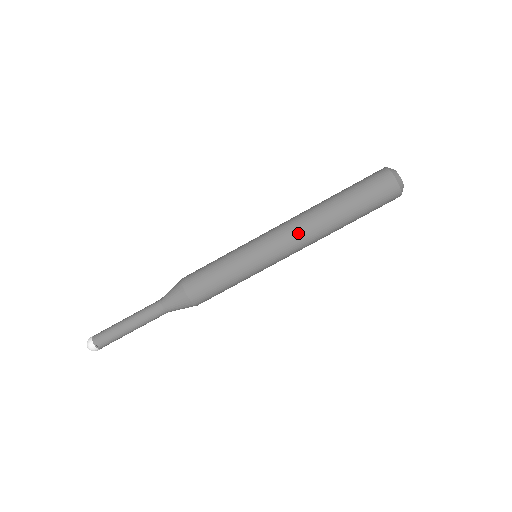
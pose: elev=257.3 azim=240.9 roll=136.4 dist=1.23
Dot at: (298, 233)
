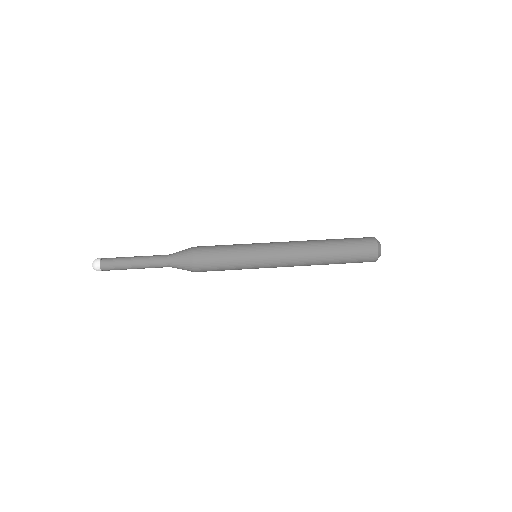
Dot at: (295, 252)
